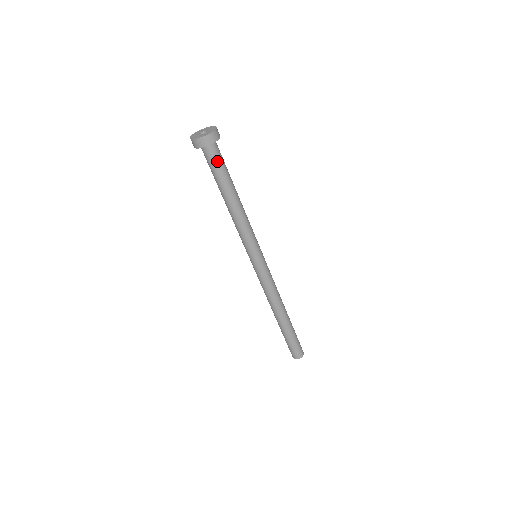
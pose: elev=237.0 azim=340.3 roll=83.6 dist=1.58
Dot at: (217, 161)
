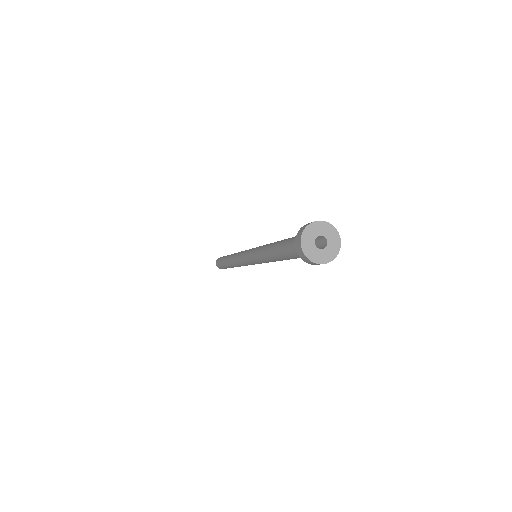
Dot at: occluded
